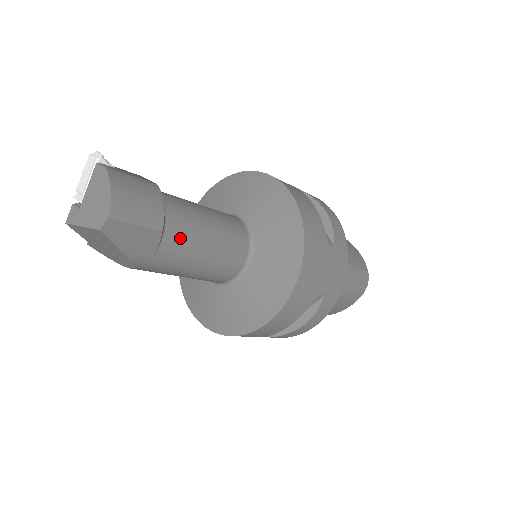
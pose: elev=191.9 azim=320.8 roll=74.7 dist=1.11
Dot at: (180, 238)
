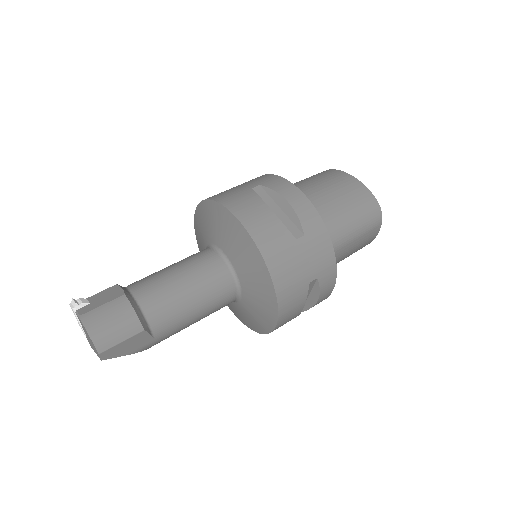
Dot at: (165, 318)
